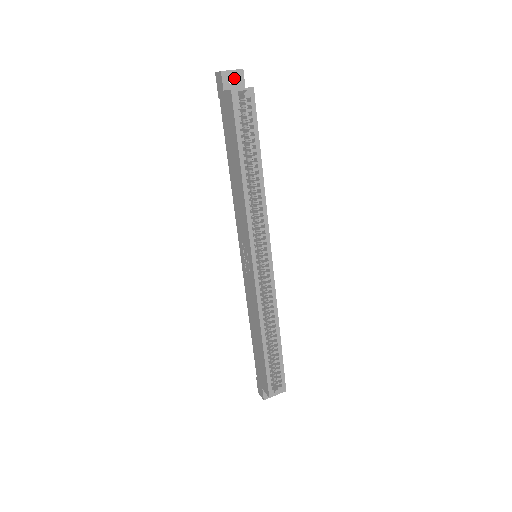
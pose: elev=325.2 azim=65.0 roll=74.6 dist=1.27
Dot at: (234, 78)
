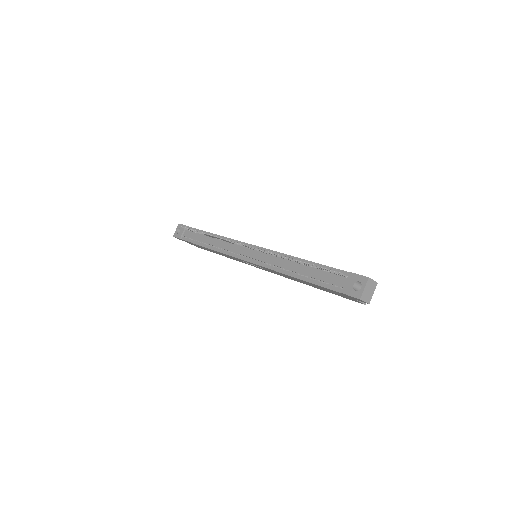
Dot at: occluded
